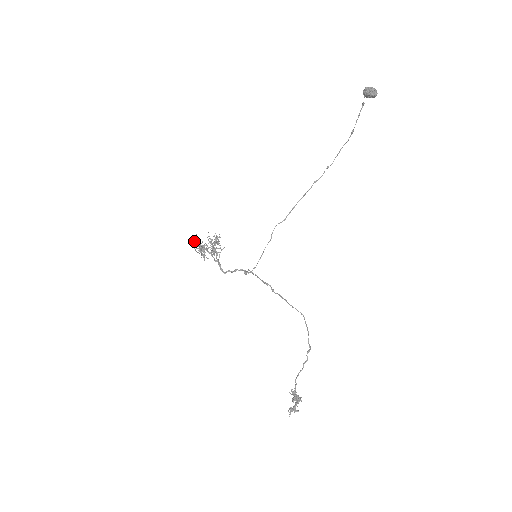
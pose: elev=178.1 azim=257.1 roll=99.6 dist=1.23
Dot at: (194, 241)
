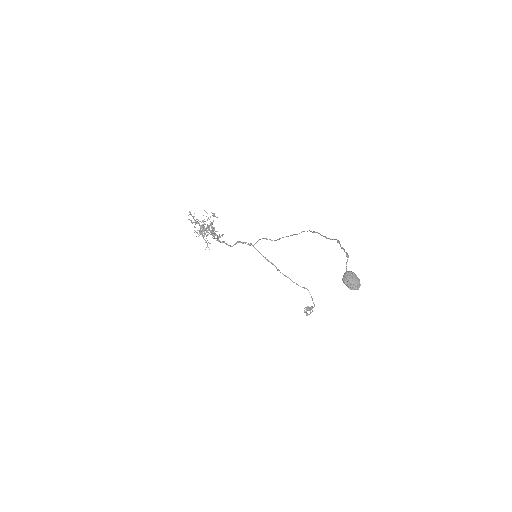
Dot at: occluded
